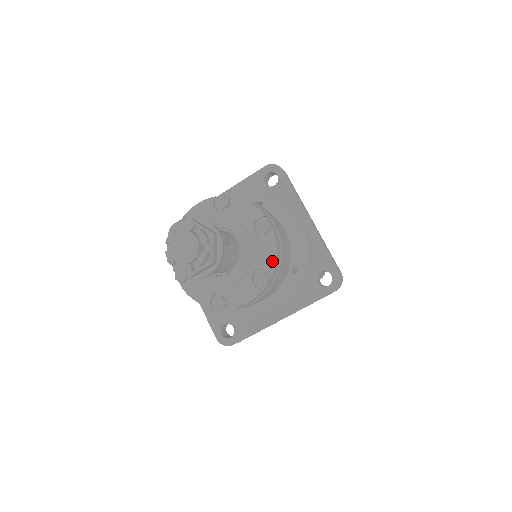
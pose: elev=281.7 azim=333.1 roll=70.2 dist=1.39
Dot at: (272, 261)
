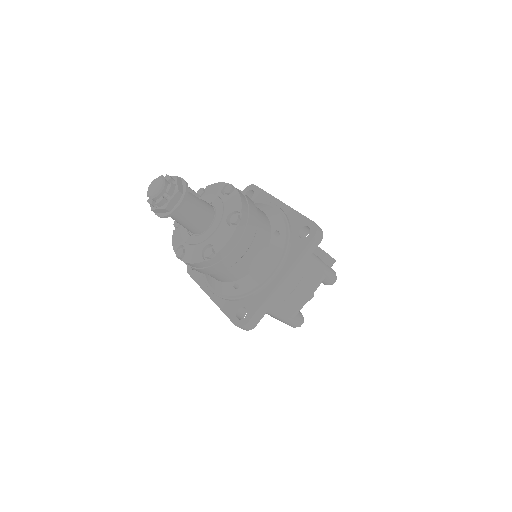
Dot at: (238, 205)
